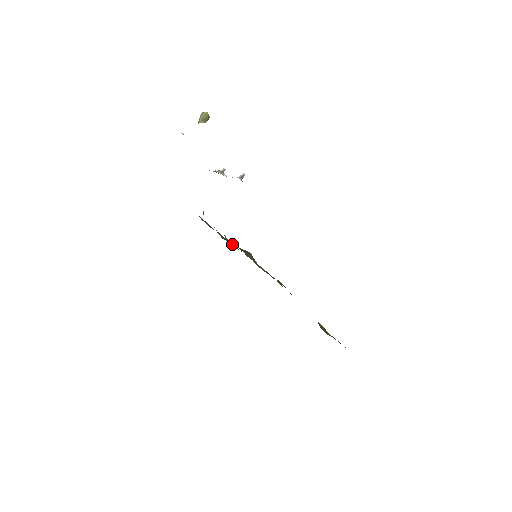
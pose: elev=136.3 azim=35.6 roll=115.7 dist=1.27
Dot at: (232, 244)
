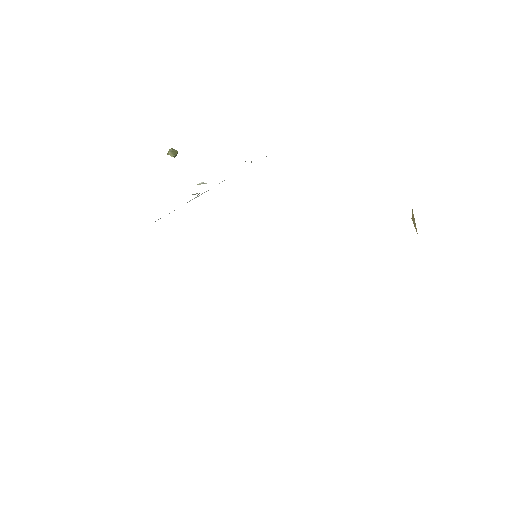
Dot at: occluded
